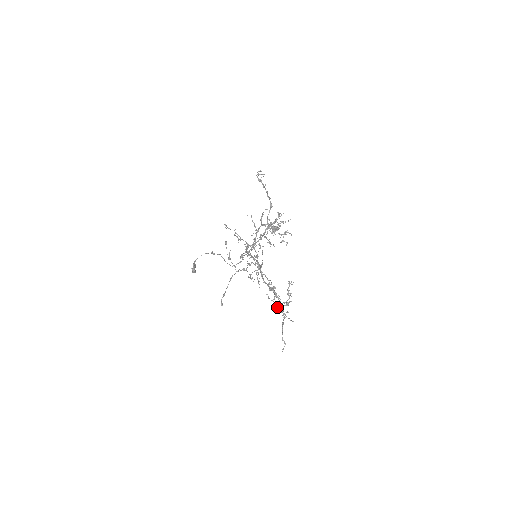
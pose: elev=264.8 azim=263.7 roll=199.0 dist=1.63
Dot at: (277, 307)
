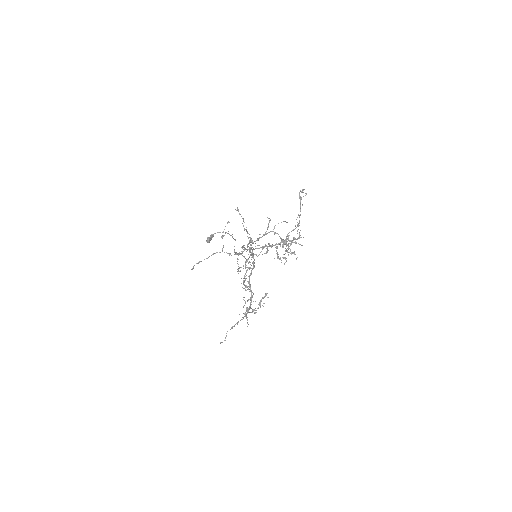
Dot at: (247, 310)
